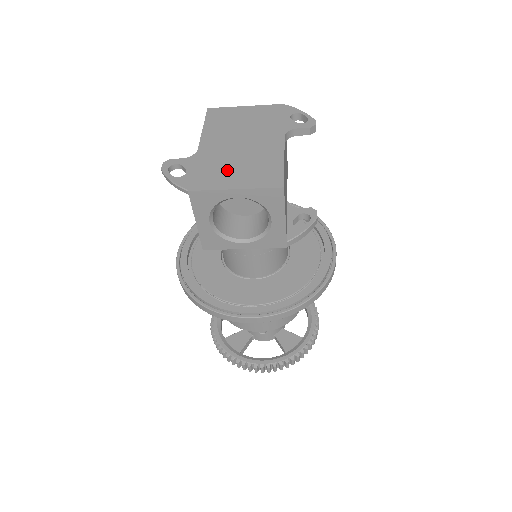
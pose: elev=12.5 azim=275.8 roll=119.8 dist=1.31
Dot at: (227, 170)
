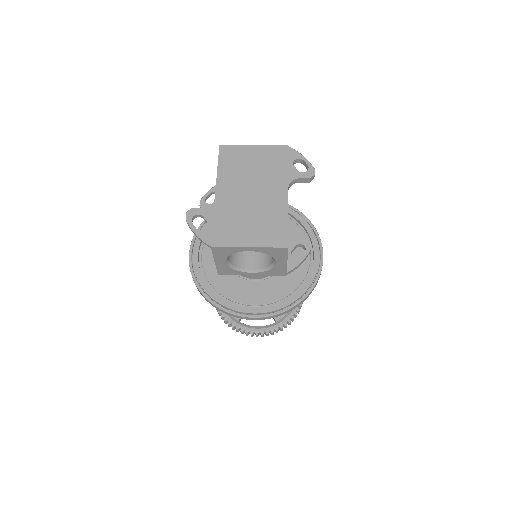
Dot at: (241, 225)
